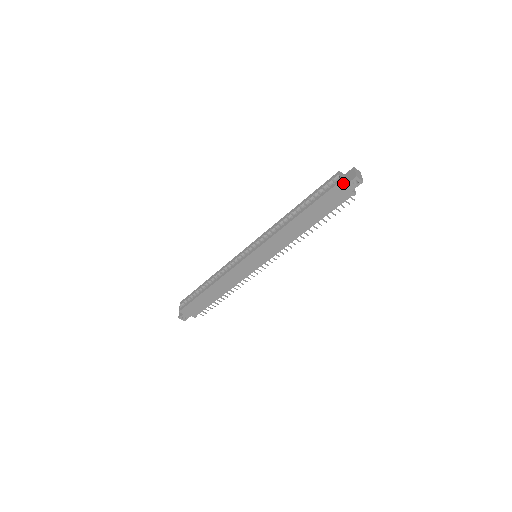
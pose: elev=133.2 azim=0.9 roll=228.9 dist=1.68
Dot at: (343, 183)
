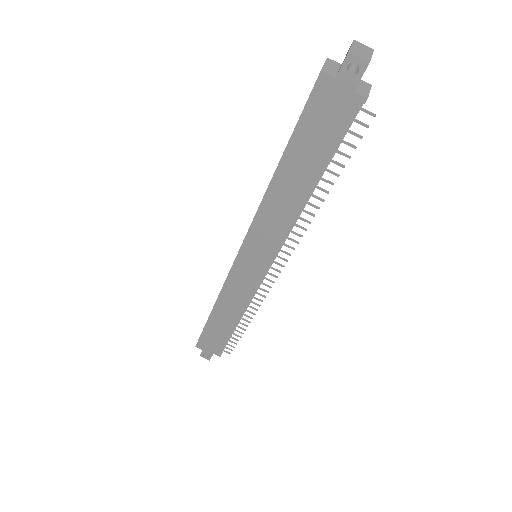
Dot at: (327, 77)
